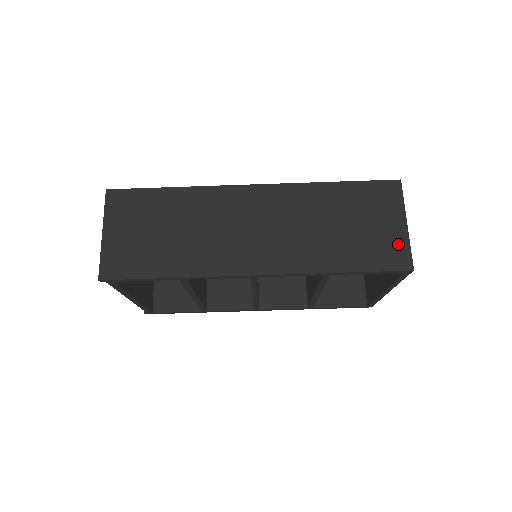
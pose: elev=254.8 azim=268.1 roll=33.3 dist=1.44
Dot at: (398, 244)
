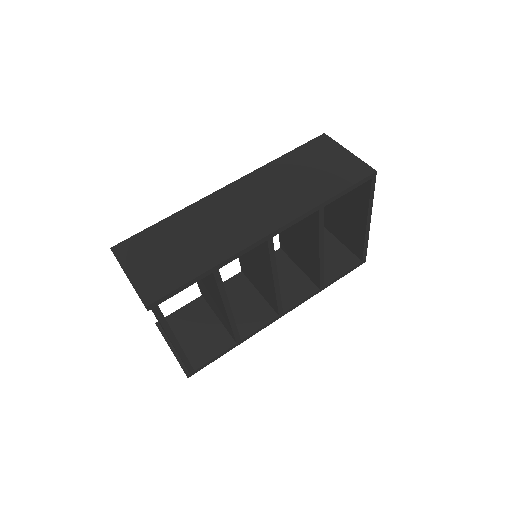
Dot at: (354, 164)
